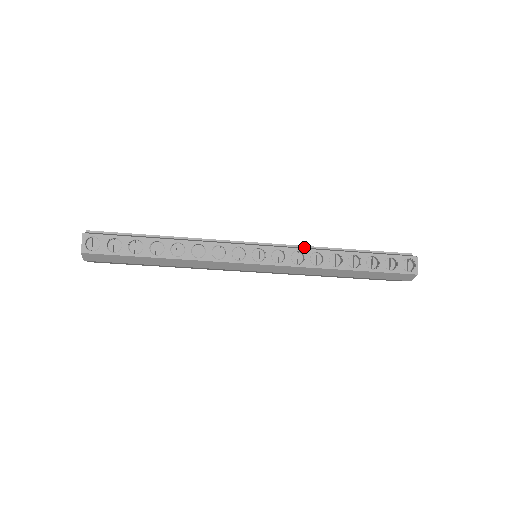
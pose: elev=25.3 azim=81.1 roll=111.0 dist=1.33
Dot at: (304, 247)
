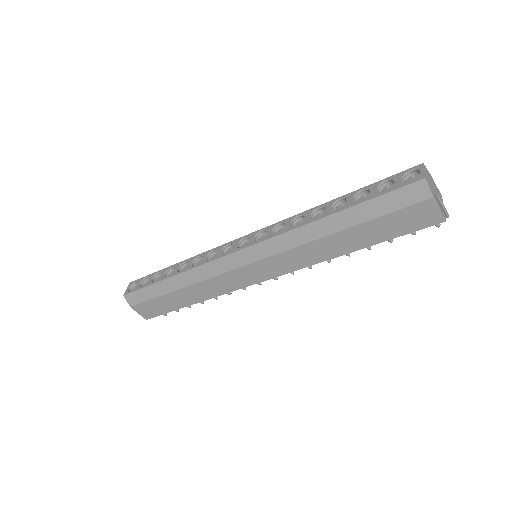
Dot at: occluded
